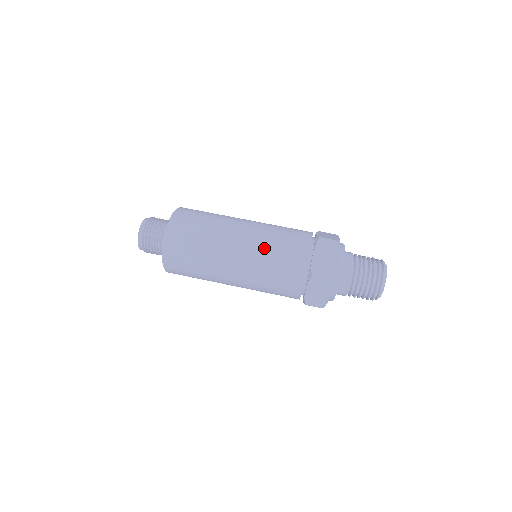
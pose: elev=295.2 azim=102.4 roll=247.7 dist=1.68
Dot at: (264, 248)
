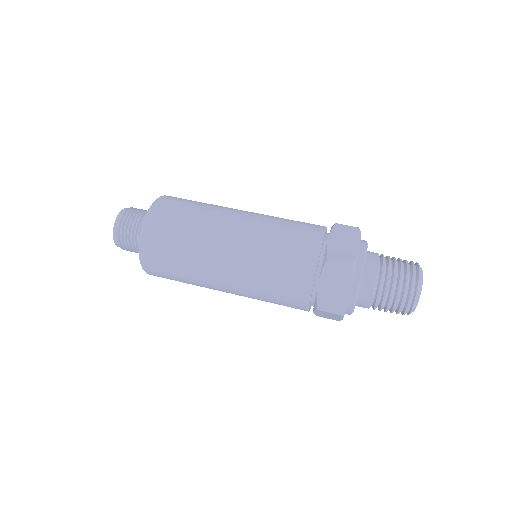
Dot at: (268, 228)
